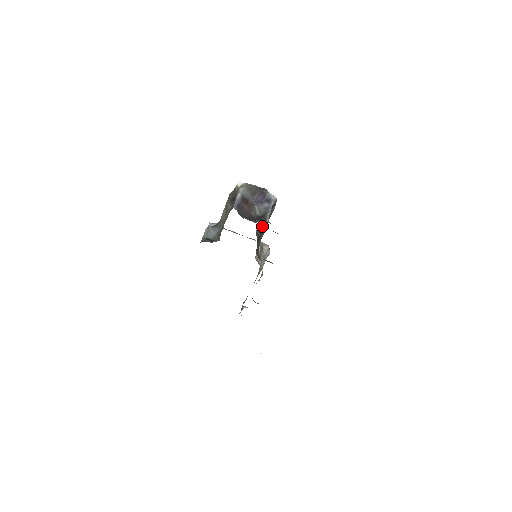
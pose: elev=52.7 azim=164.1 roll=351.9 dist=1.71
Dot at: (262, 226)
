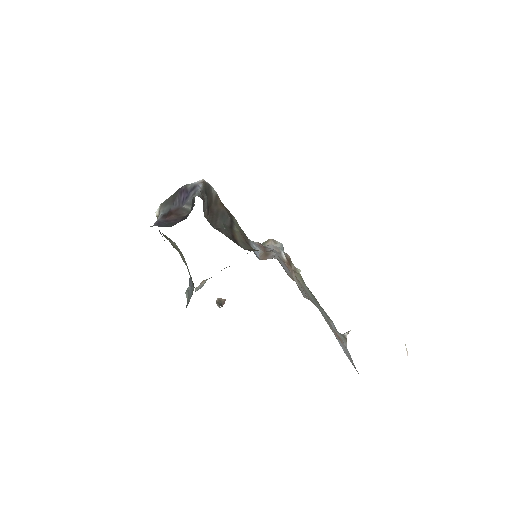
Dot at: (219, 219)
